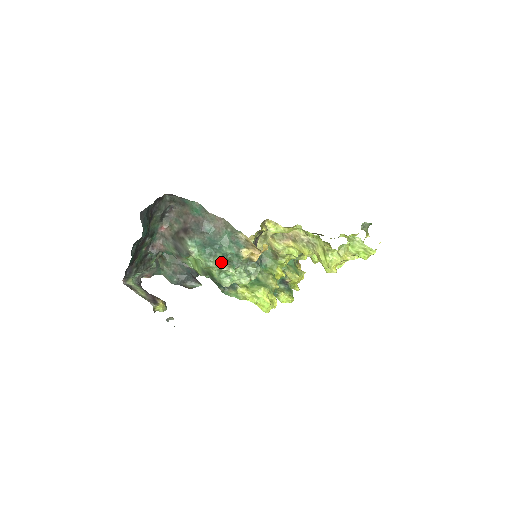
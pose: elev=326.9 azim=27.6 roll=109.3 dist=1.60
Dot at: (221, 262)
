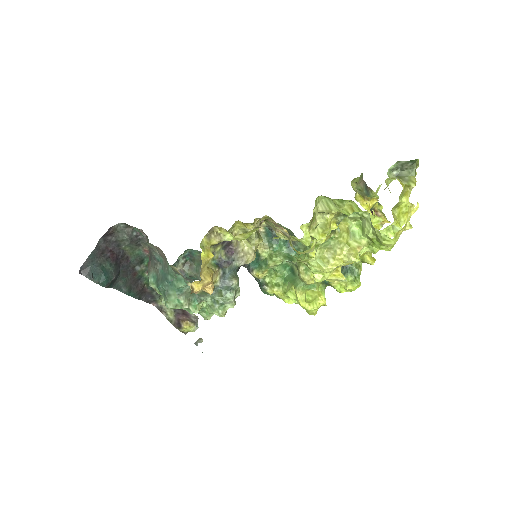
Dot at: (179, 299)
